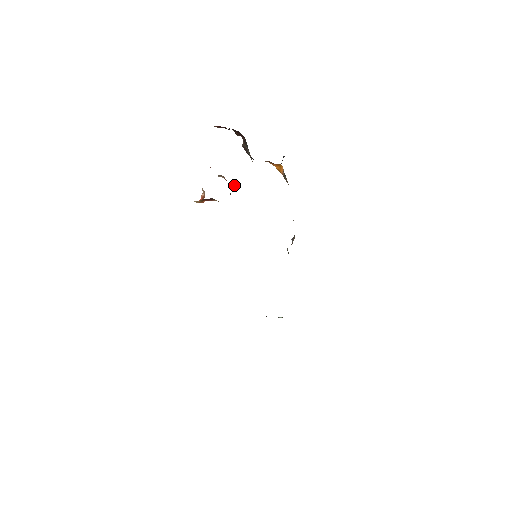
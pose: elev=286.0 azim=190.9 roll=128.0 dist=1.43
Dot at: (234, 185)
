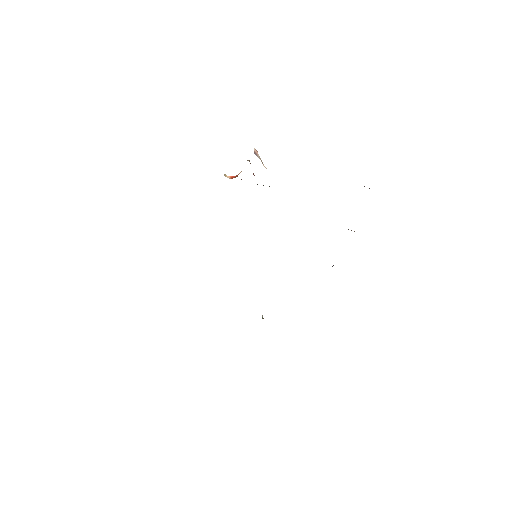
Dot at: occluded
